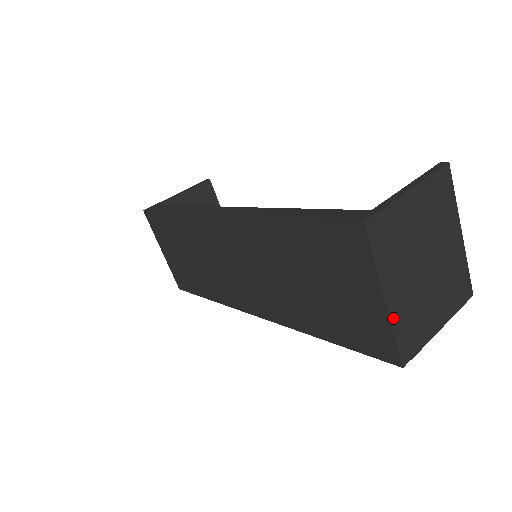
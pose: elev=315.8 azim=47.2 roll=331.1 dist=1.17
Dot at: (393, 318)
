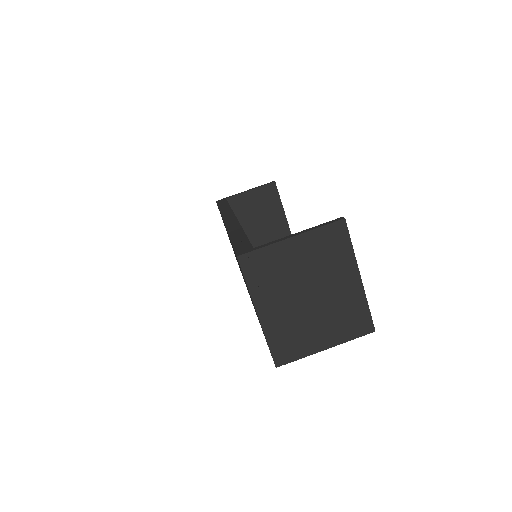
Dot at: (266, 329)
